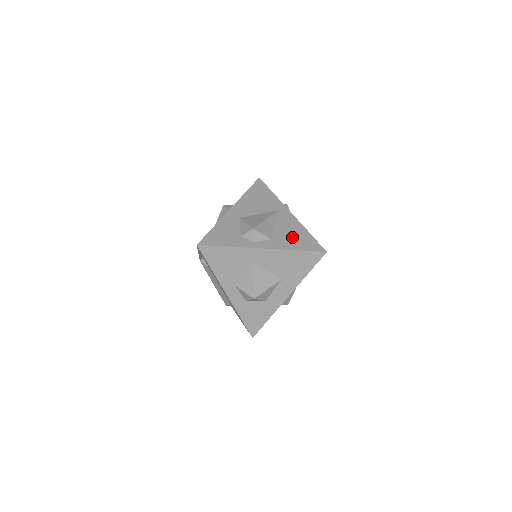
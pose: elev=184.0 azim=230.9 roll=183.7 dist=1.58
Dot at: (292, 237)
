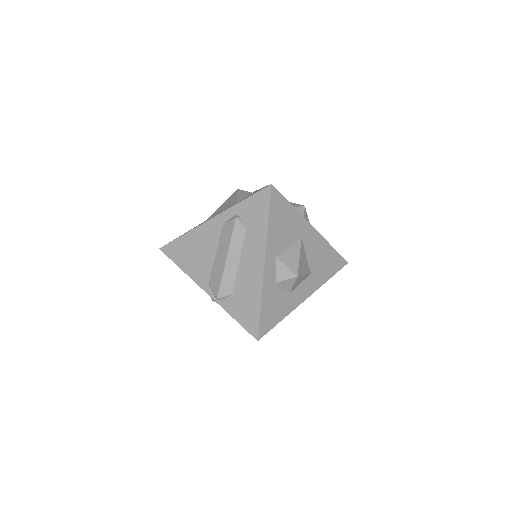
Dot at: occluded
